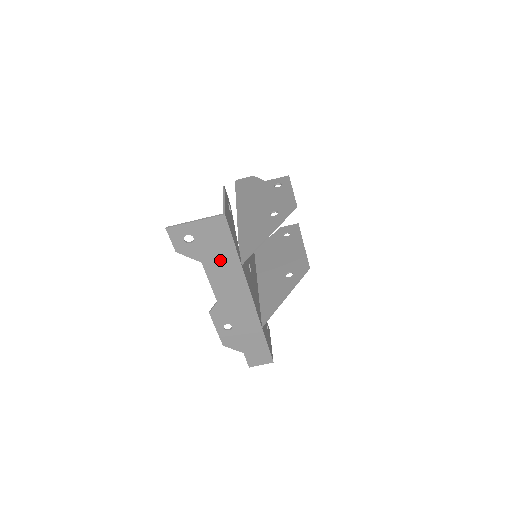
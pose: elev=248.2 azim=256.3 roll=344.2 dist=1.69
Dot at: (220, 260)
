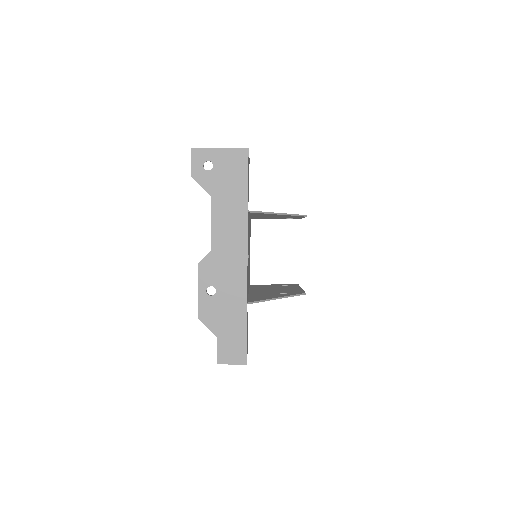
Dot at: (229, 199)
